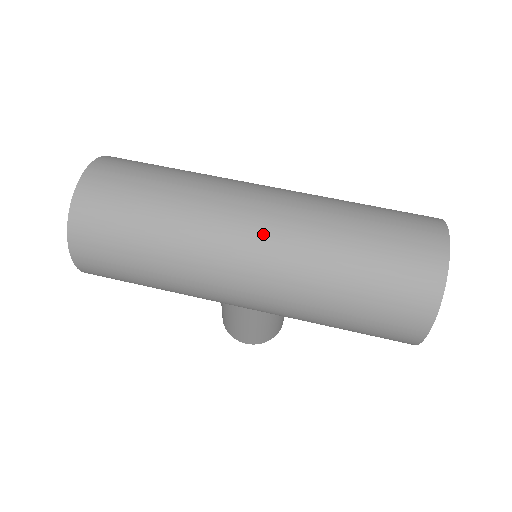
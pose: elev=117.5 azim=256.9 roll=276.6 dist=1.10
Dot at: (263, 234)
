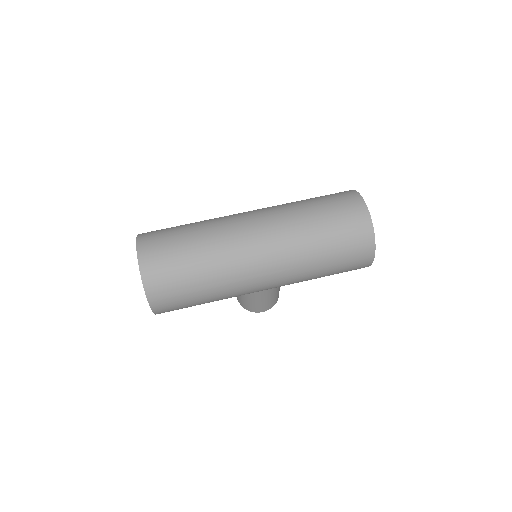
Dot at: (266, 244)
